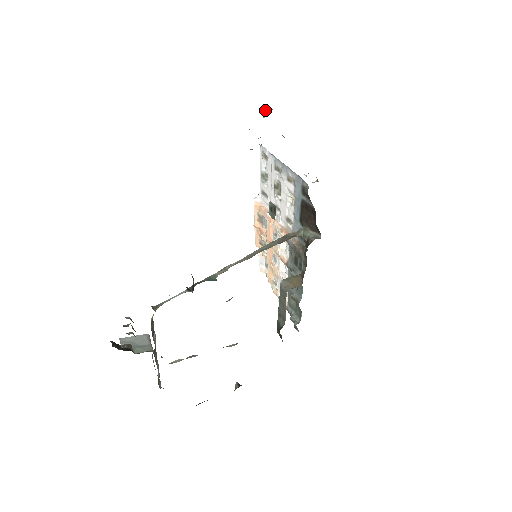
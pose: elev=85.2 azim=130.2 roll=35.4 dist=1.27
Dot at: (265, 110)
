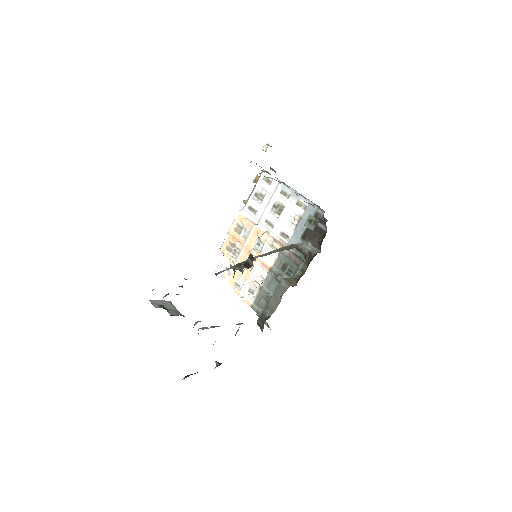
Dot at: (268, 145)
